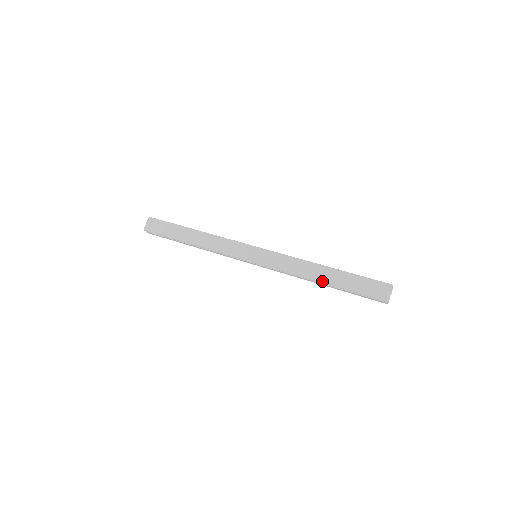
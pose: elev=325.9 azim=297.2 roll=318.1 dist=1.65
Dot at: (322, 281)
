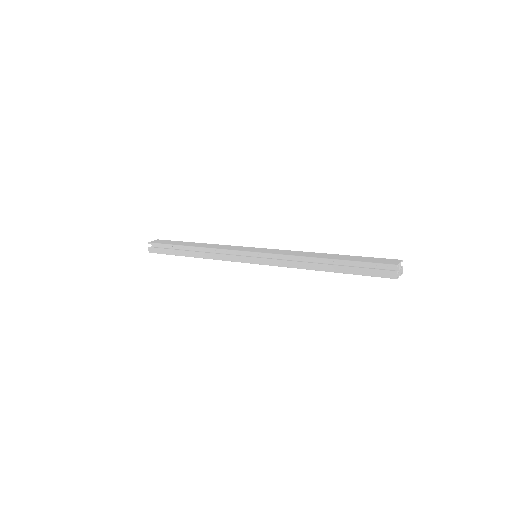
Dot at: (325, 258)
